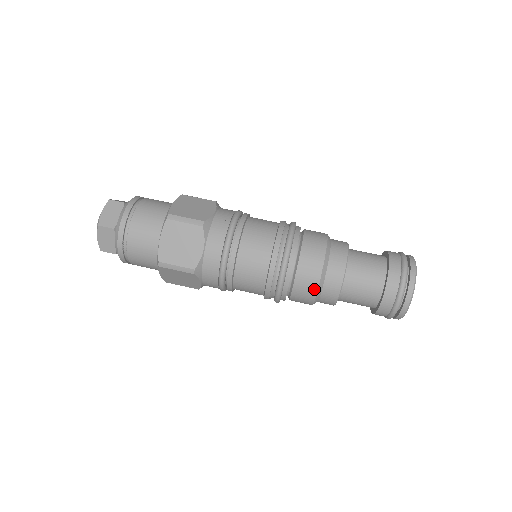
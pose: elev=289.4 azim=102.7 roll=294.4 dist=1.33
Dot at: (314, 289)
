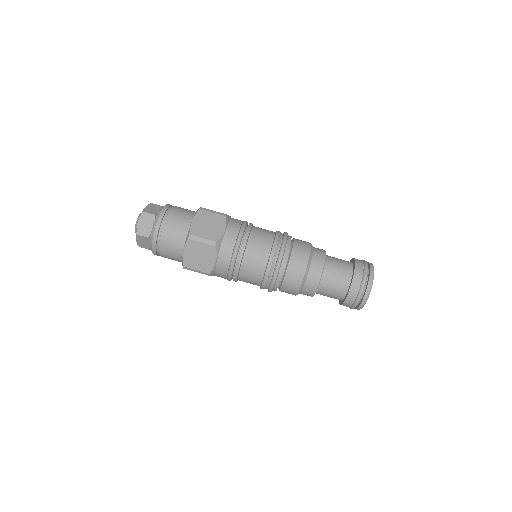
Dot at: (304, 267)
